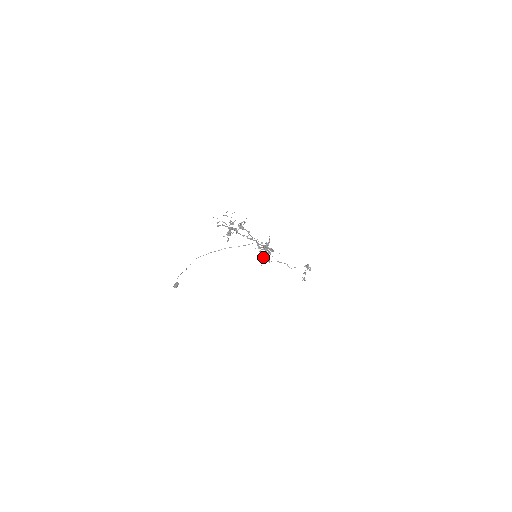
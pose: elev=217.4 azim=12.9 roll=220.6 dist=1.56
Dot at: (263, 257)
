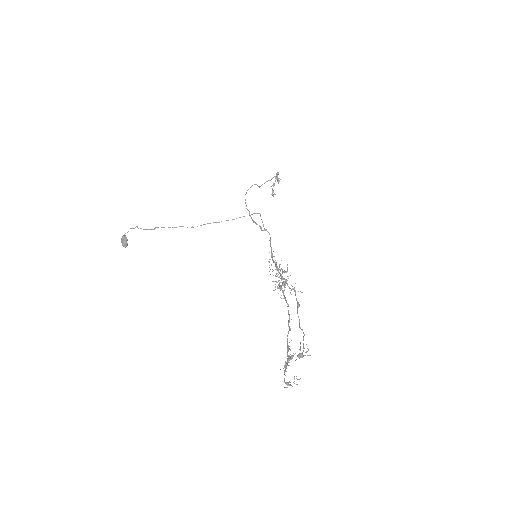
Dot at: occluded
